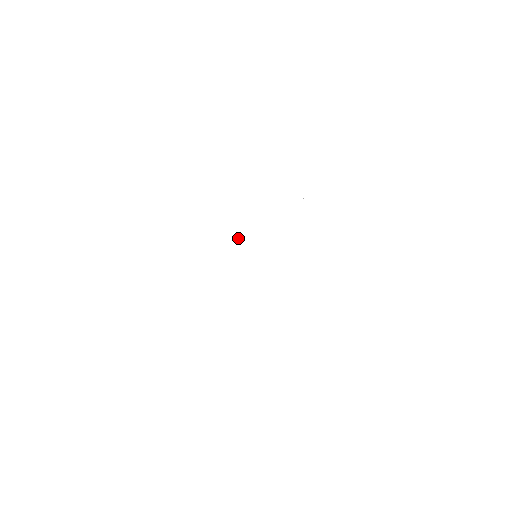
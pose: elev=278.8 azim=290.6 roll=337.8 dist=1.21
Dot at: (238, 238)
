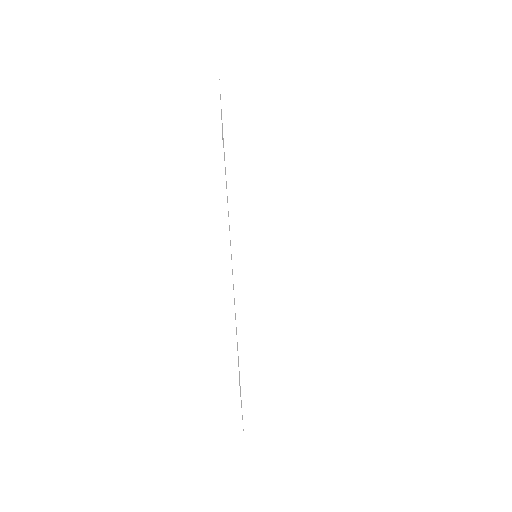
Dot at: (239, 227)
